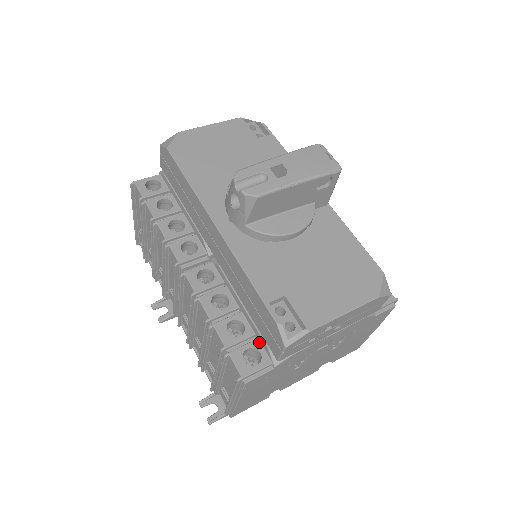
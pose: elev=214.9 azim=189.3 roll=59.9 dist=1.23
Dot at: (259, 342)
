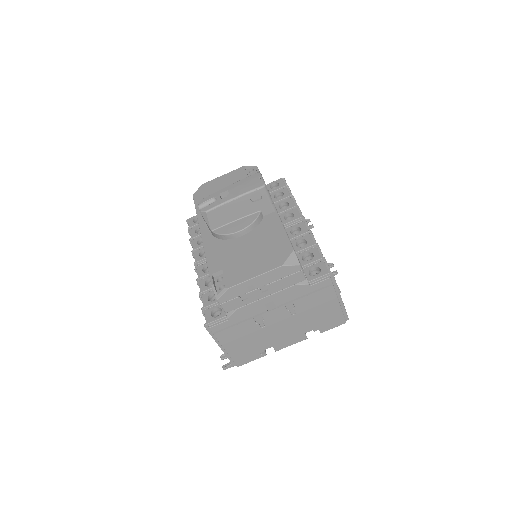
Dot at: occluded
